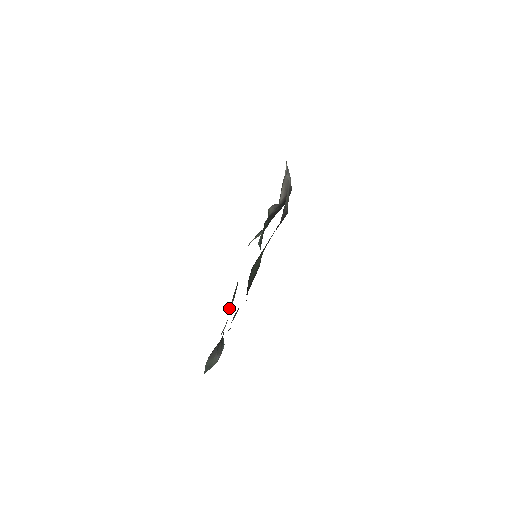
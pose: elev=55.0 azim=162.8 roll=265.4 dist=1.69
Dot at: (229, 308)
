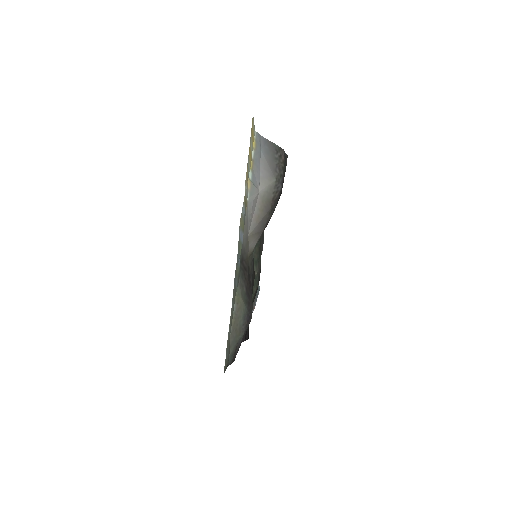
Dot at: occluded
